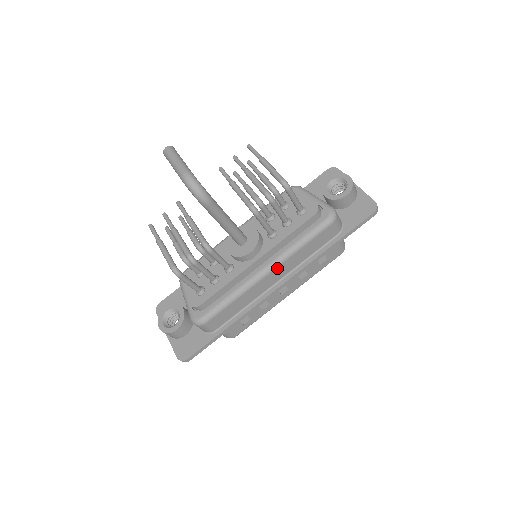
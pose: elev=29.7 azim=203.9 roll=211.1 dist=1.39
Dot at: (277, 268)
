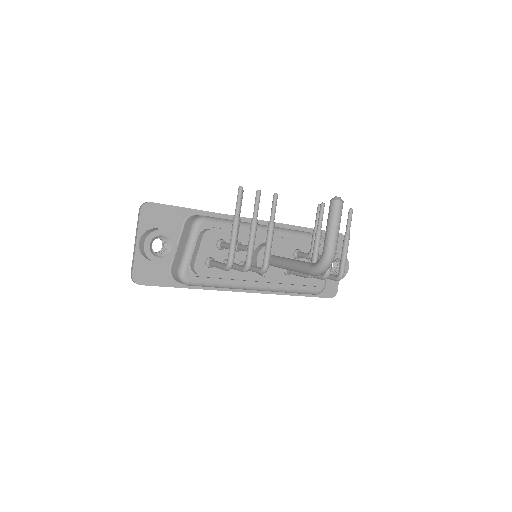
Dot at: (264, 290)
